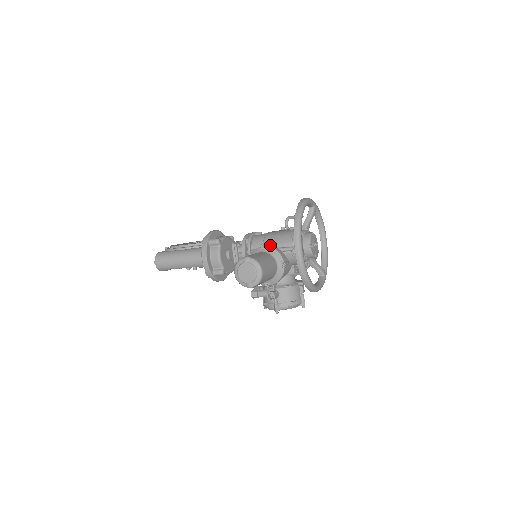
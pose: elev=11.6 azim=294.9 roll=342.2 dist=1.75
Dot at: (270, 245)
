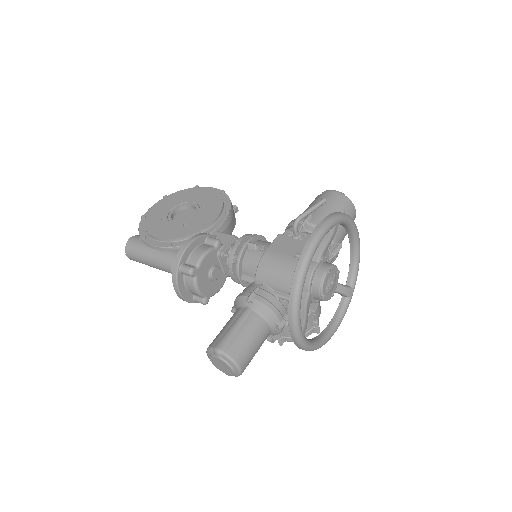
Dot at: (264, 284)
